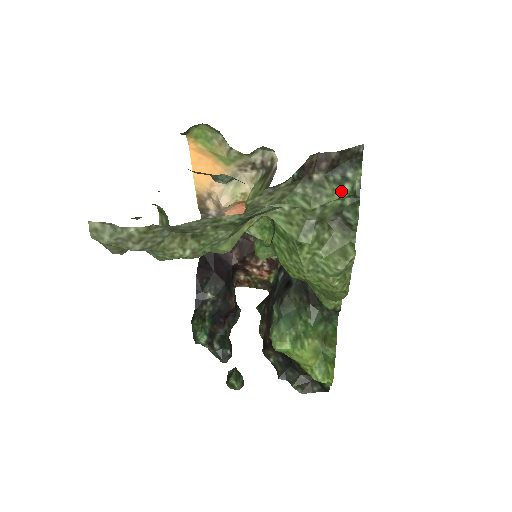
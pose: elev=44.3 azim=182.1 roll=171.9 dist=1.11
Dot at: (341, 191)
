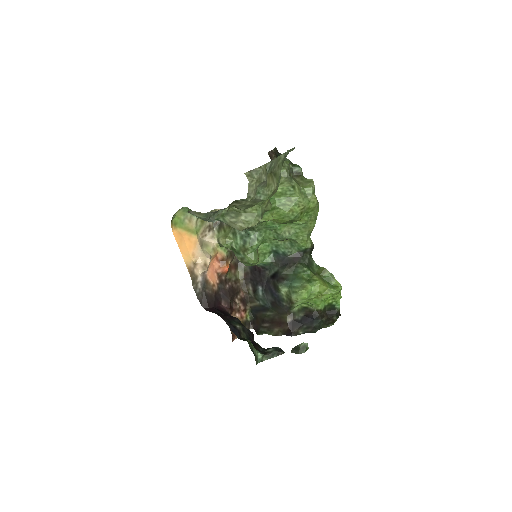
Dot at: (287, 161)
